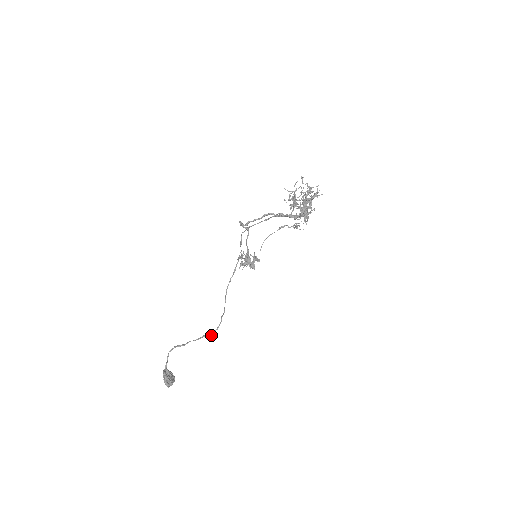
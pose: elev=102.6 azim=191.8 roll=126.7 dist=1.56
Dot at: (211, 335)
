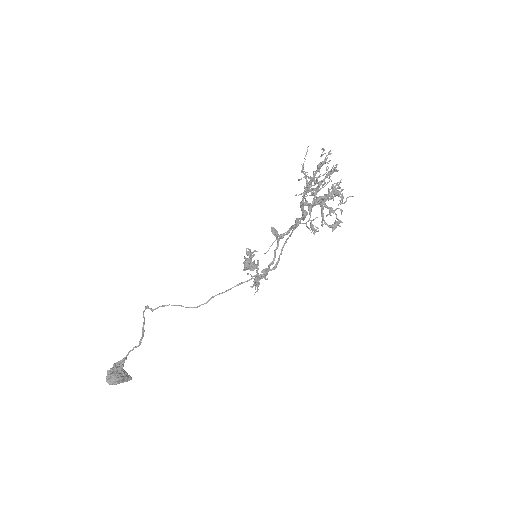
Dot at: (152, 309)
